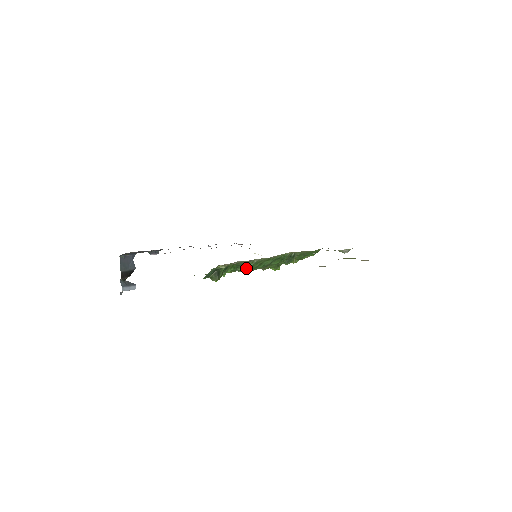
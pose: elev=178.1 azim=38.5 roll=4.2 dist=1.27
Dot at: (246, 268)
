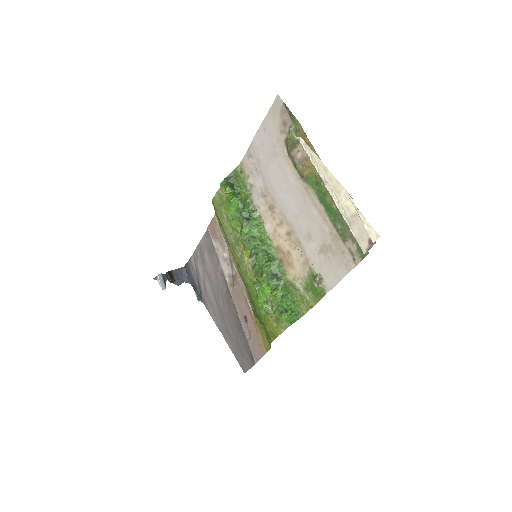
Dot at: (246, 218)
